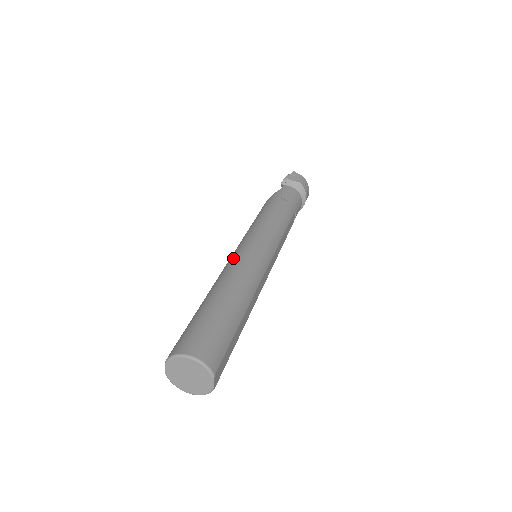
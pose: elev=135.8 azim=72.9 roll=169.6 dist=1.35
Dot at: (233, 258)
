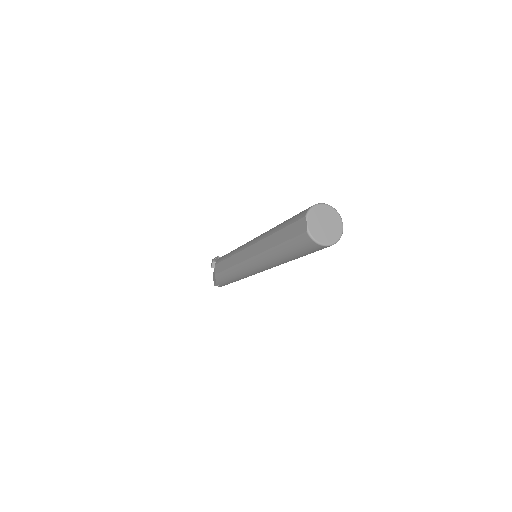
Dot at: (256, 237)
